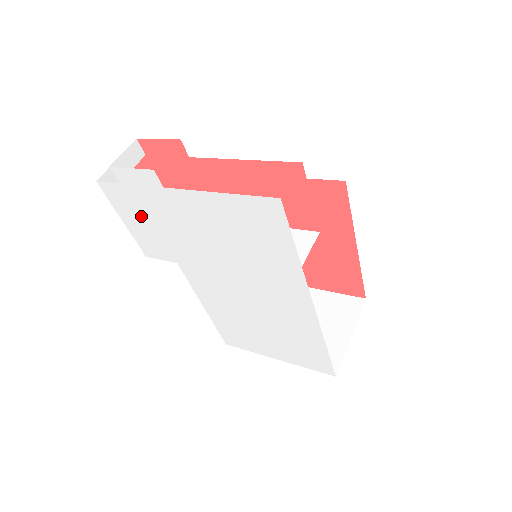
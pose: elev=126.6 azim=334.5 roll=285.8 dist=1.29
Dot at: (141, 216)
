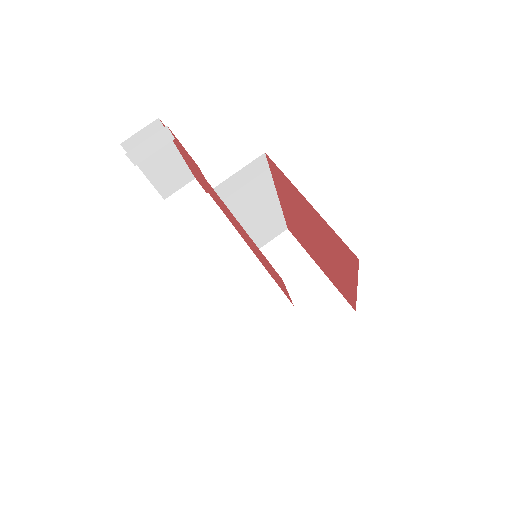
Dot at: occluded
